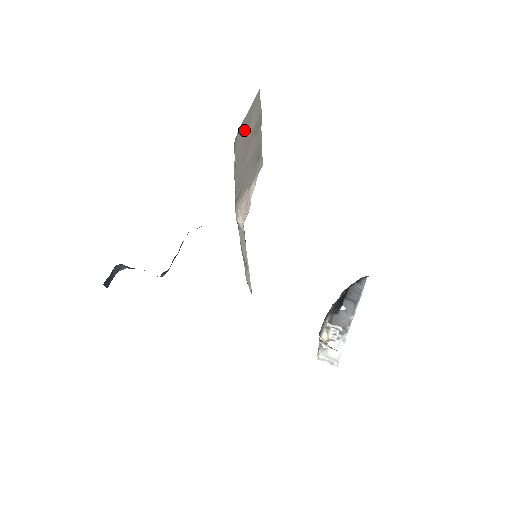
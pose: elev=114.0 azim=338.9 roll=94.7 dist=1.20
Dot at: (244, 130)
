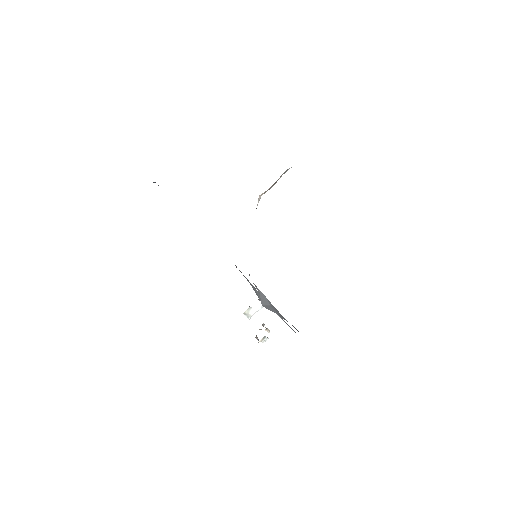
Dot at: occluded
